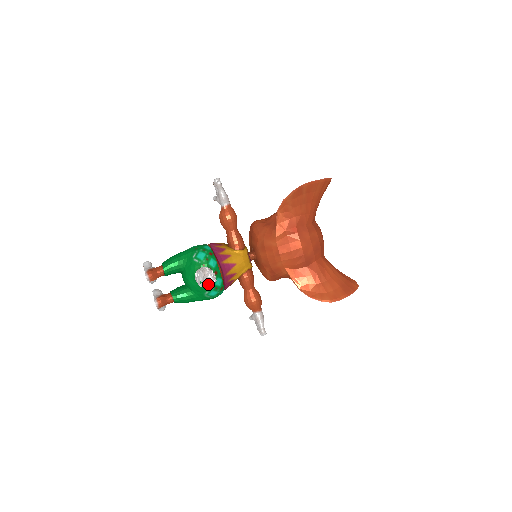
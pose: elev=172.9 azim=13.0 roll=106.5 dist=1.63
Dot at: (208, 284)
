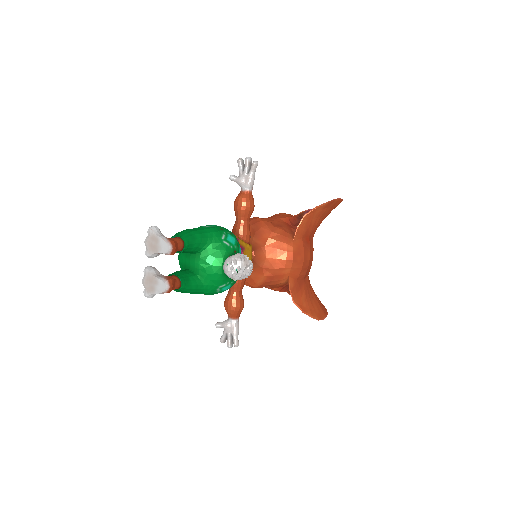
Dot at: (245, 275)
